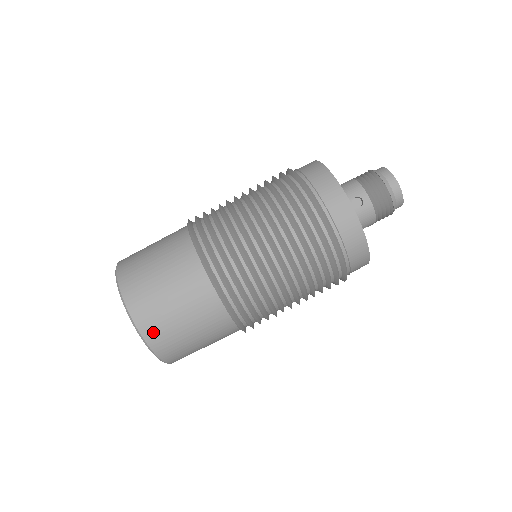
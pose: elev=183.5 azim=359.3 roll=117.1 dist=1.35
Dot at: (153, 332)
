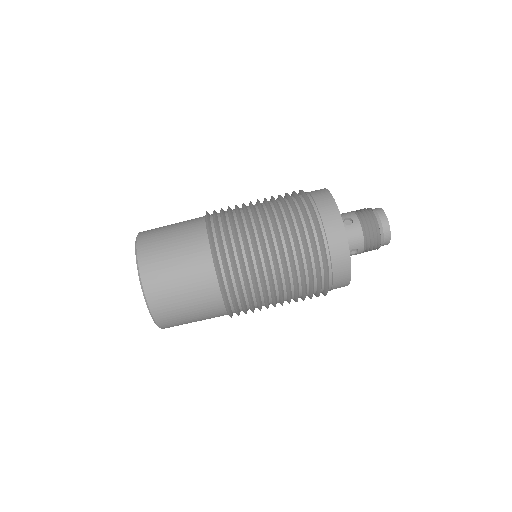
Dot at: (149, 269)
